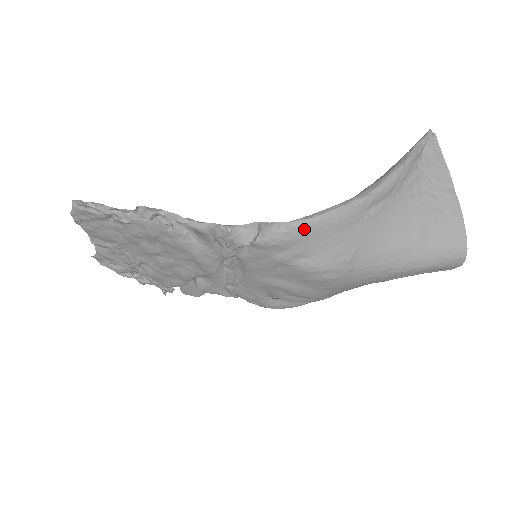
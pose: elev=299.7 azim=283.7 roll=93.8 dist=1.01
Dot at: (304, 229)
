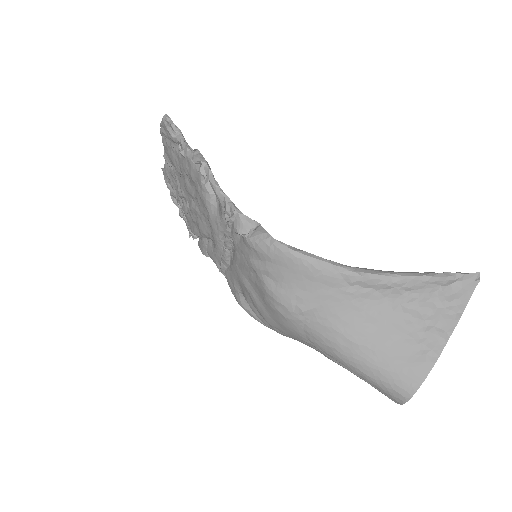
Dot at: (282, 254)
